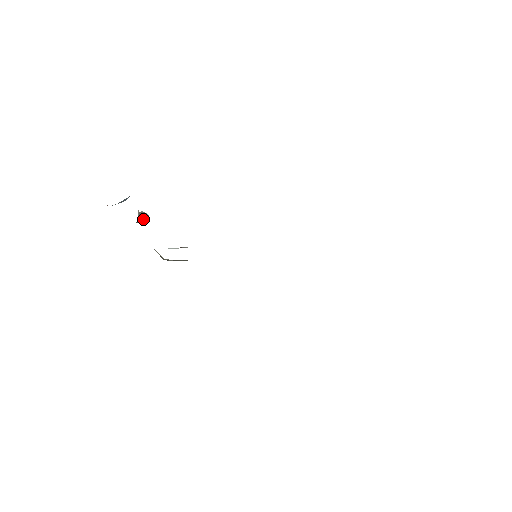
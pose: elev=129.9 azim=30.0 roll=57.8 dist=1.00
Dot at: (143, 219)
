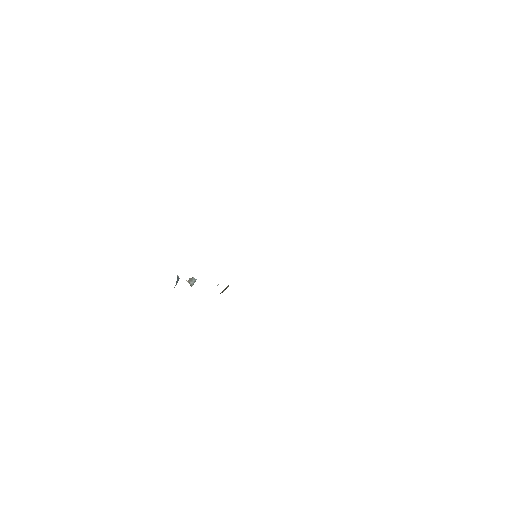
Dot at: (193, 282)
